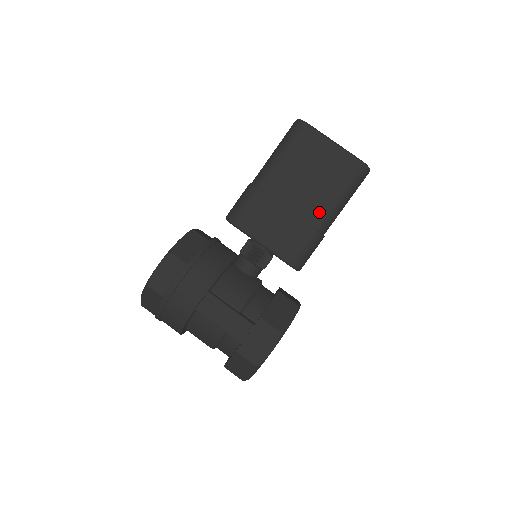
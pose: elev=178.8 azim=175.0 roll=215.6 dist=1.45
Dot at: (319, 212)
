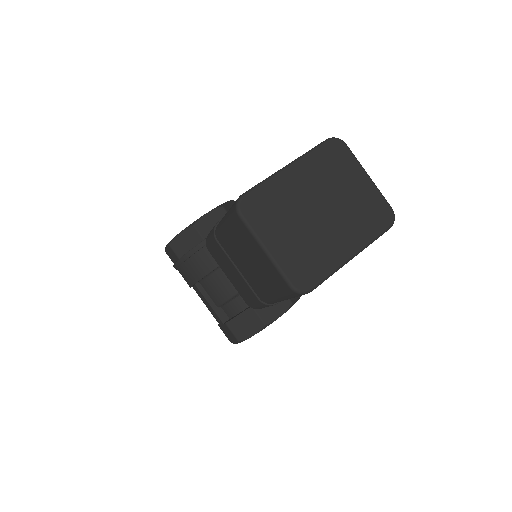
Dot at: (261, 292)
